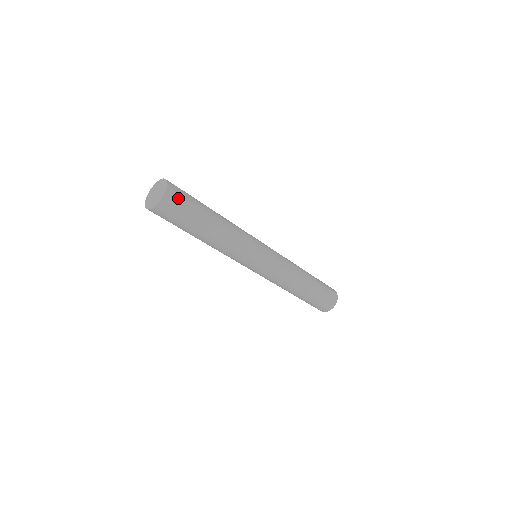
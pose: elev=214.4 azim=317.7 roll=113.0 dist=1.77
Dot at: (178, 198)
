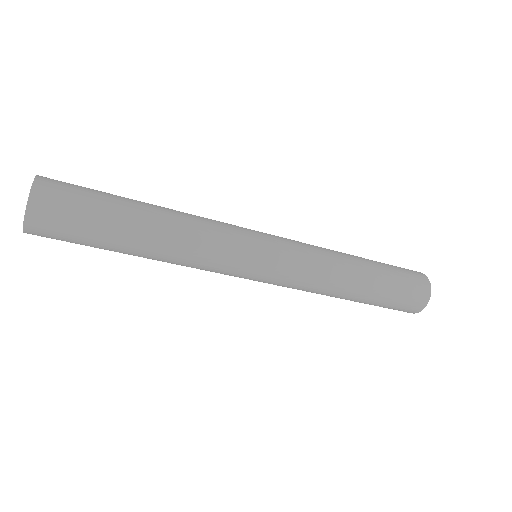
Dot at: (56, 211)
